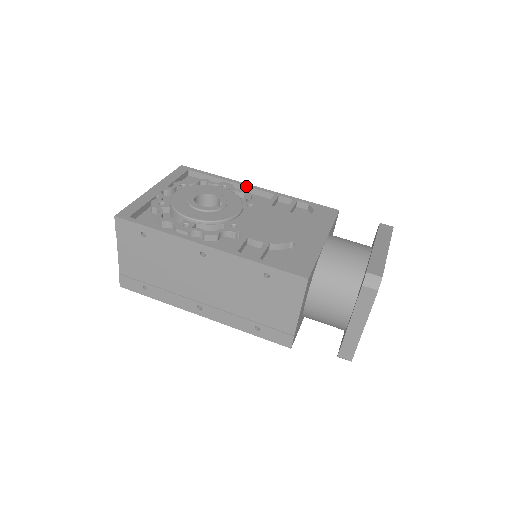
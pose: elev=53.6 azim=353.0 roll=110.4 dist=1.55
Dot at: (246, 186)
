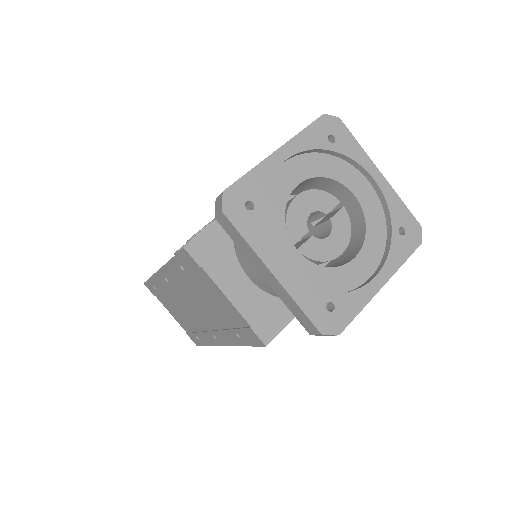
Dot at: occluded
